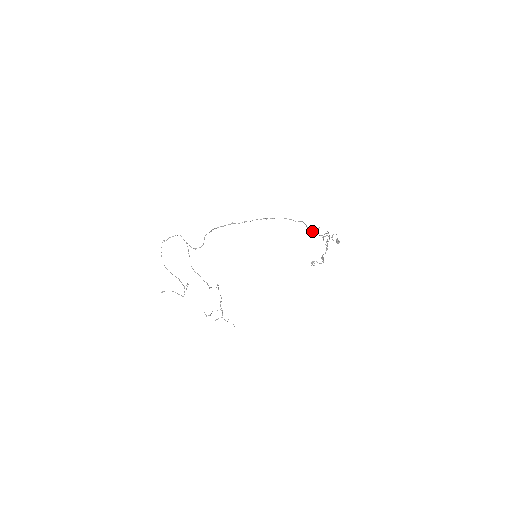
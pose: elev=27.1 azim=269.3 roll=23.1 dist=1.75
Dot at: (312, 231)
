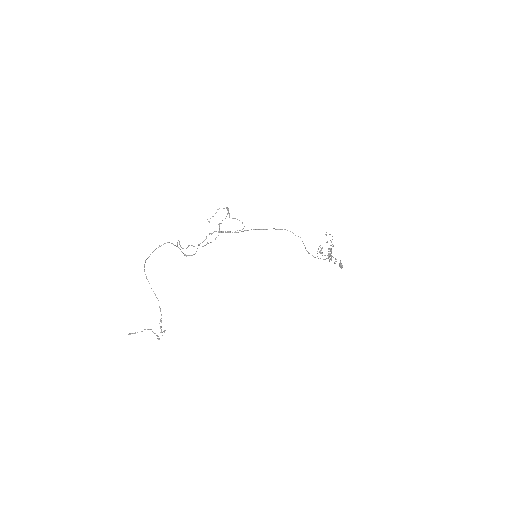
Dot at: (312, 255)
